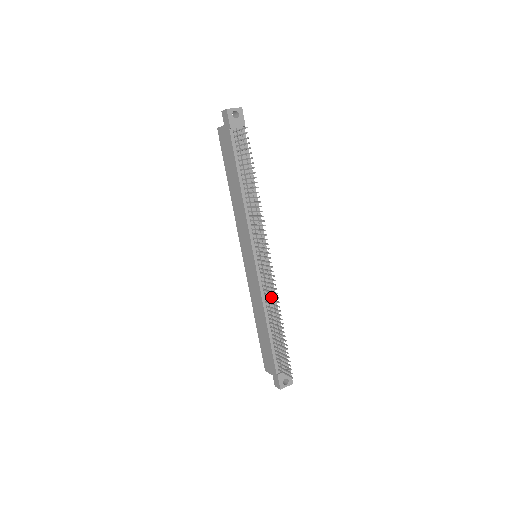
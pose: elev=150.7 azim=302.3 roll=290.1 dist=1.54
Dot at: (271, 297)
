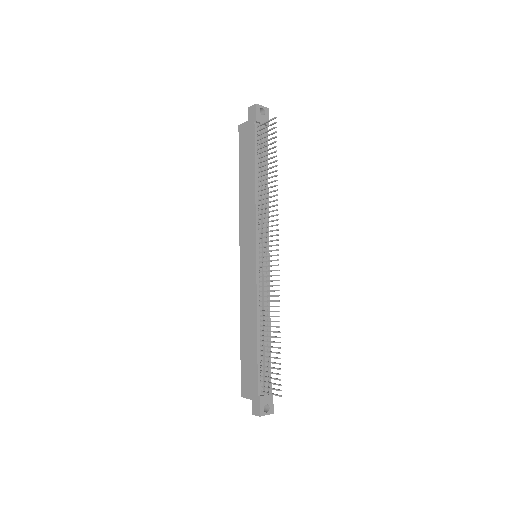
Dot at: (266, 303)
